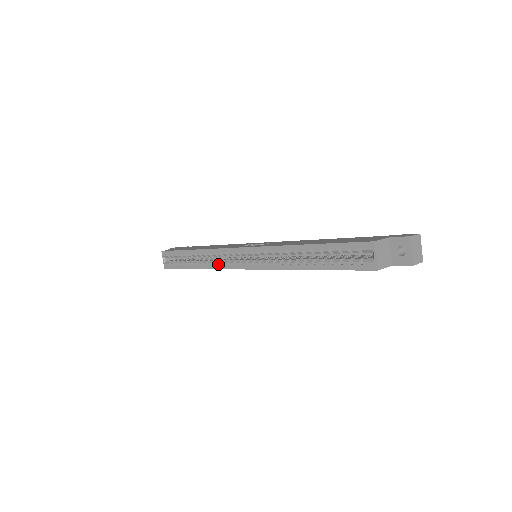
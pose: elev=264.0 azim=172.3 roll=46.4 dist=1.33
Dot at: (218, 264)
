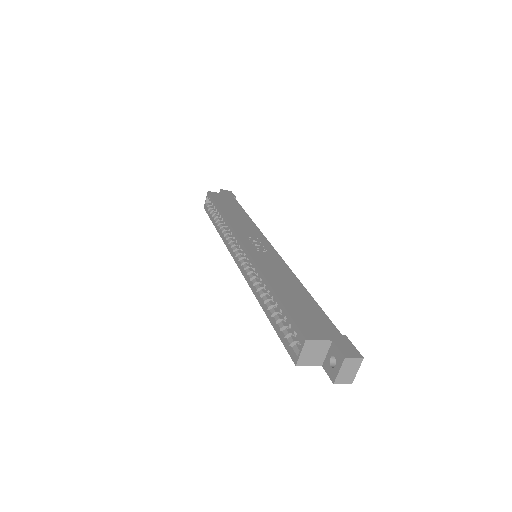
Dot at: (227, 240)
